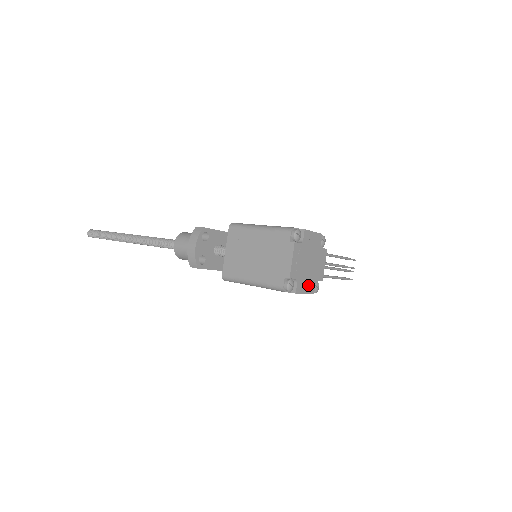
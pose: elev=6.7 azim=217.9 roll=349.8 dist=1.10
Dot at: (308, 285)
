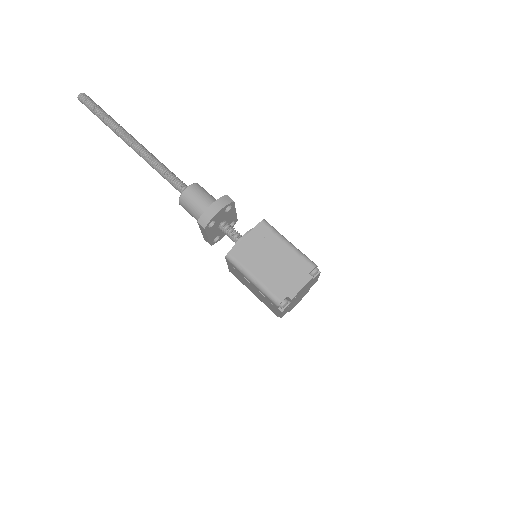
Dot at: (287, 310)
